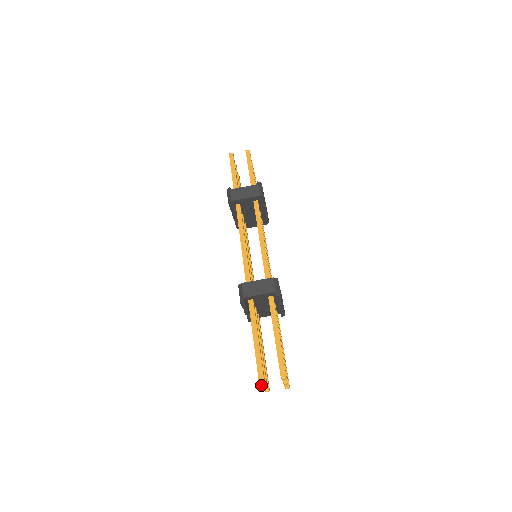
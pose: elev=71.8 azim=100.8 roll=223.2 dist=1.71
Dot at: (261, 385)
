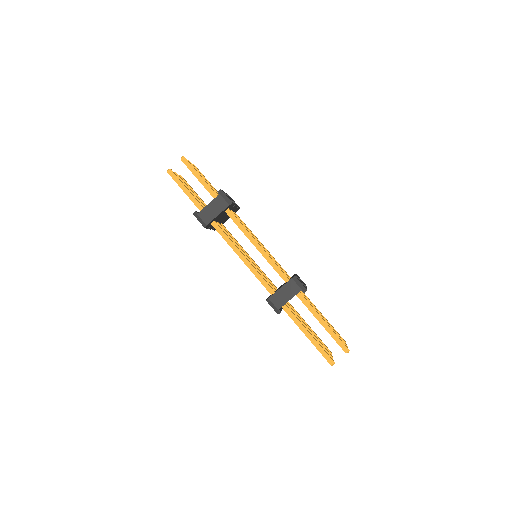
Dot at: occluded
